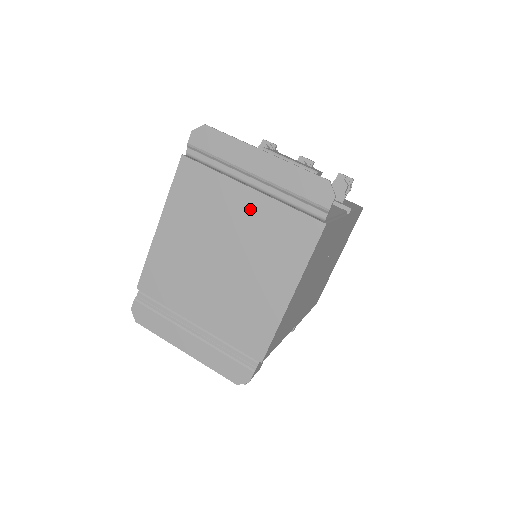
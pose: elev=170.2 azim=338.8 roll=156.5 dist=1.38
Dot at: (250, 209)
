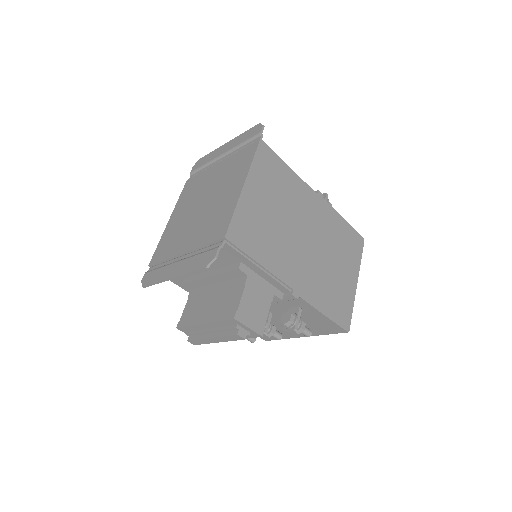
Dot at: (220, 169)
